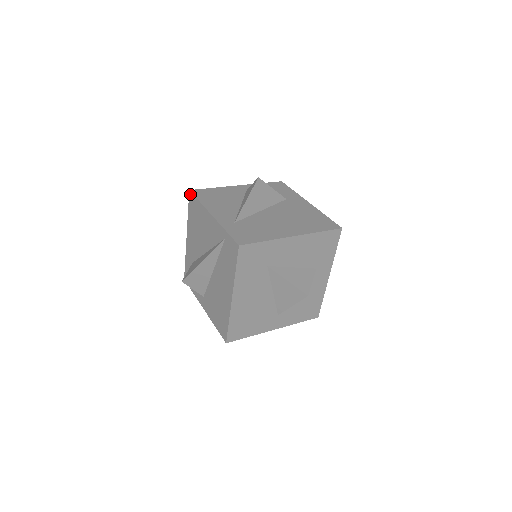
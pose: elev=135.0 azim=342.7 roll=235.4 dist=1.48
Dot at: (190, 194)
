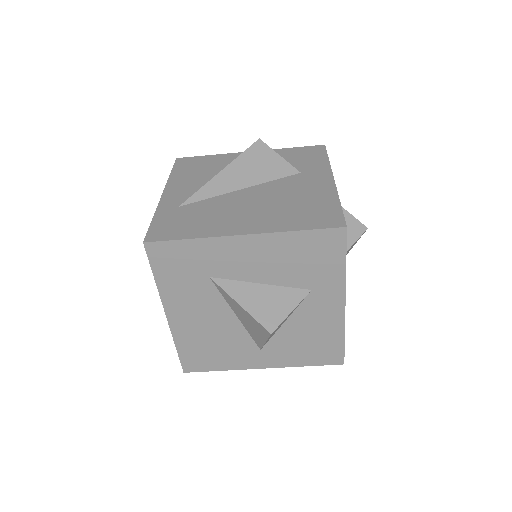
Dot at: occluded
